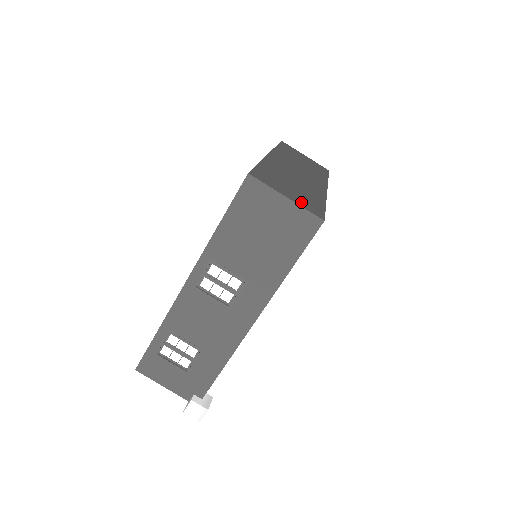
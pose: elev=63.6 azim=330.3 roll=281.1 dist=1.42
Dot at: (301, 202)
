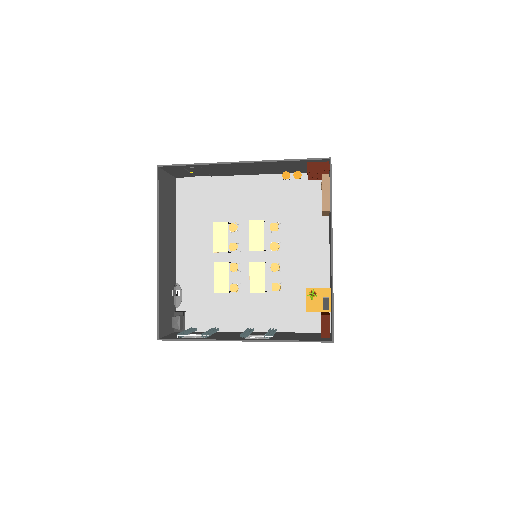
Dot at: occluded
